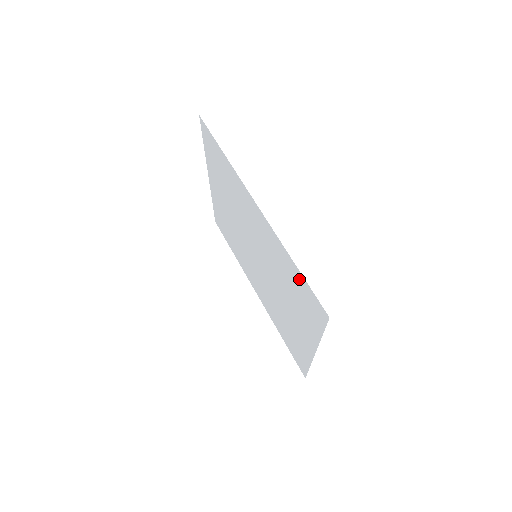
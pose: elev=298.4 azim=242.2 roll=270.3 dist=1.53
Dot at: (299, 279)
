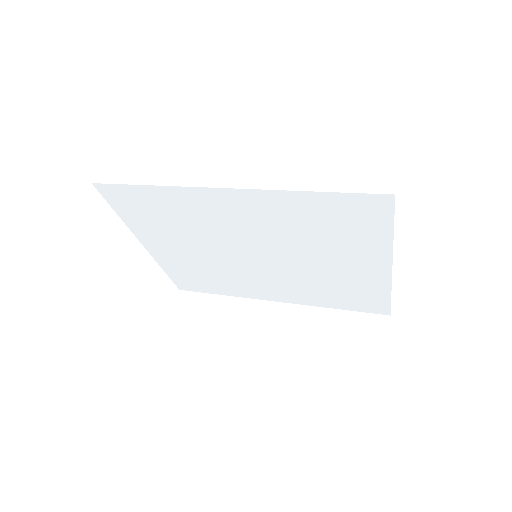
Dot at: (330, 203)
